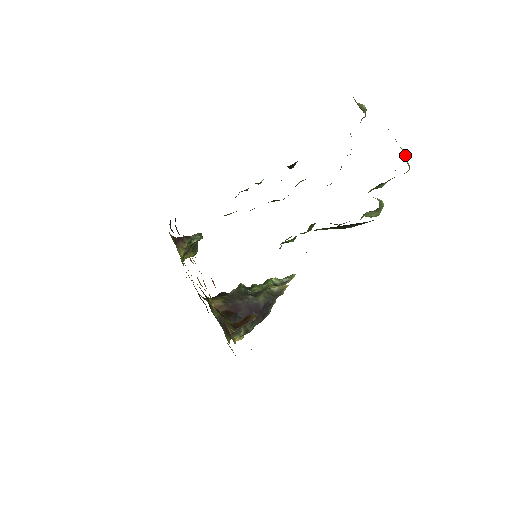
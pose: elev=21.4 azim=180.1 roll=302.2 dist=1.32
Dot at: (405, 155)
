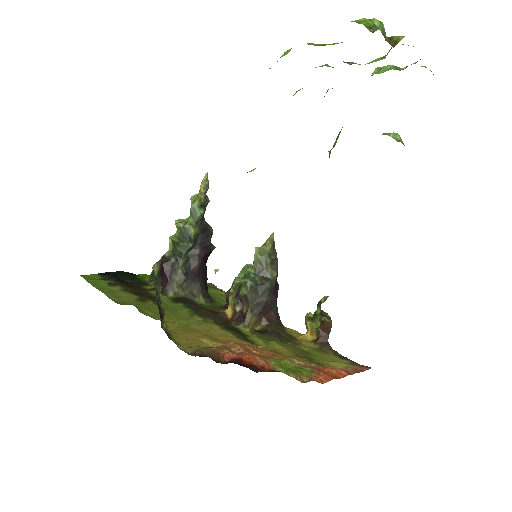
Dot at: occluded
